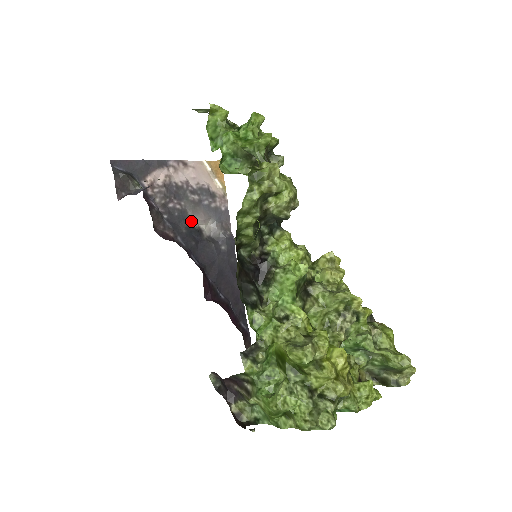
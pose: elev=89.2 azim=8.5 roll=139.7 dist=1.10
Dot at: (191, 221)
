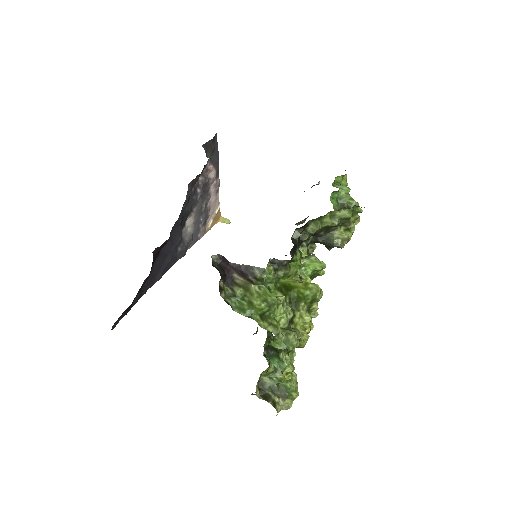
Dot at: (191, 212)
